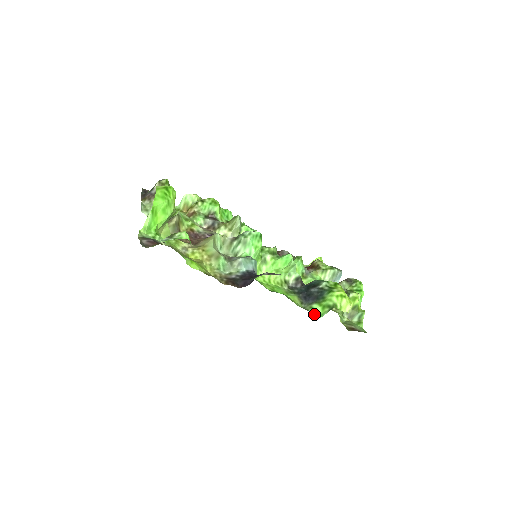
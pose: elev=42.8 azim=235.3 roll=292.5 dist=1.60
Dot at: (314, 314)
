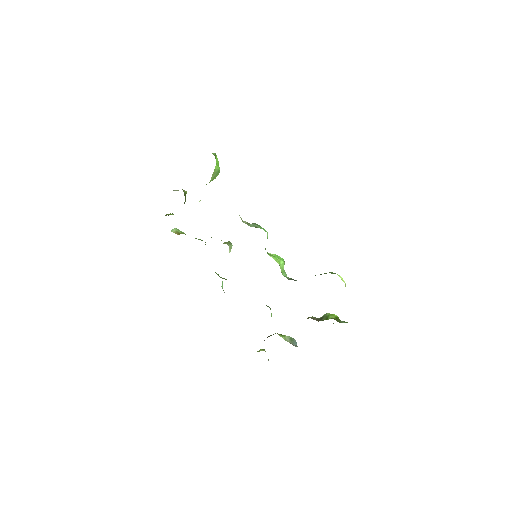
Dot at: occluded
